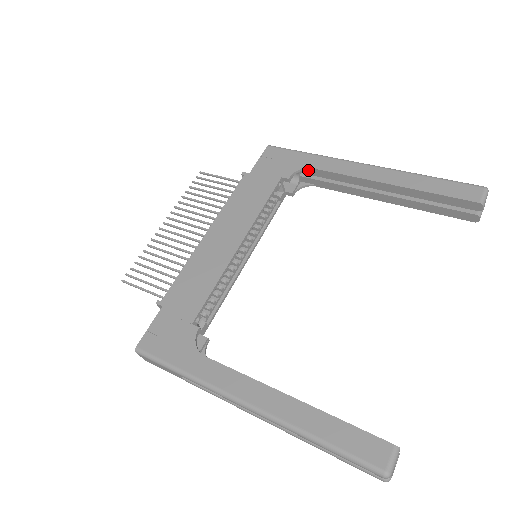
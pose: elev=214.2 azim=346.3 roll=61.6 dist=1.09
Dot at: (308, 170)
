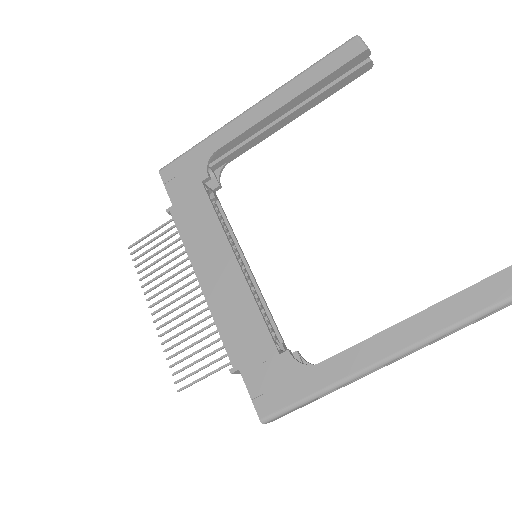
Dot at: (214, 156)
